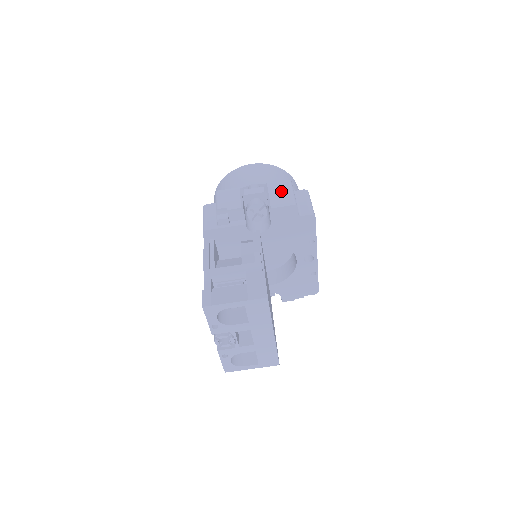
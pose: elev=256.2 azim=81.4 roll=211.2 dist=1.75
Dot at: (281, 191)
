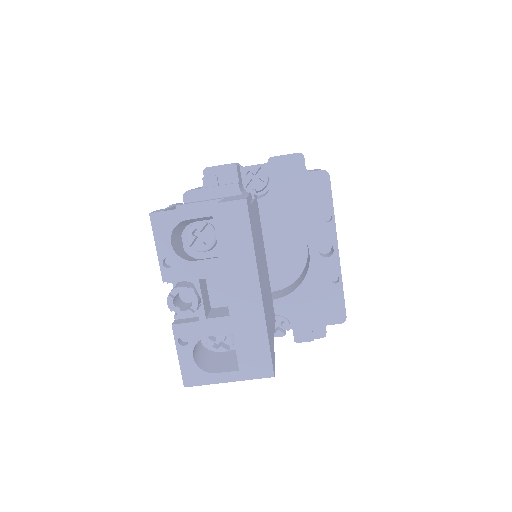
Dot at: occluded
